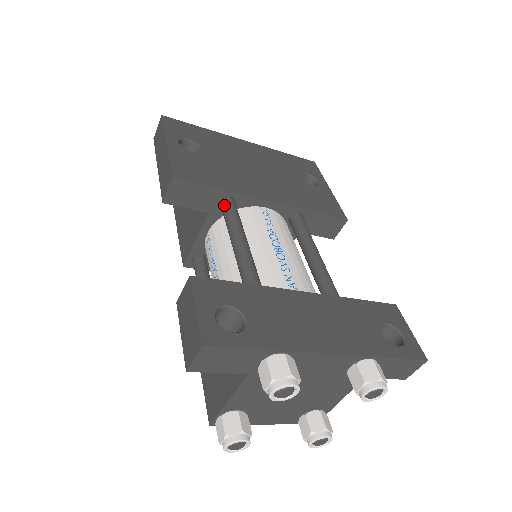
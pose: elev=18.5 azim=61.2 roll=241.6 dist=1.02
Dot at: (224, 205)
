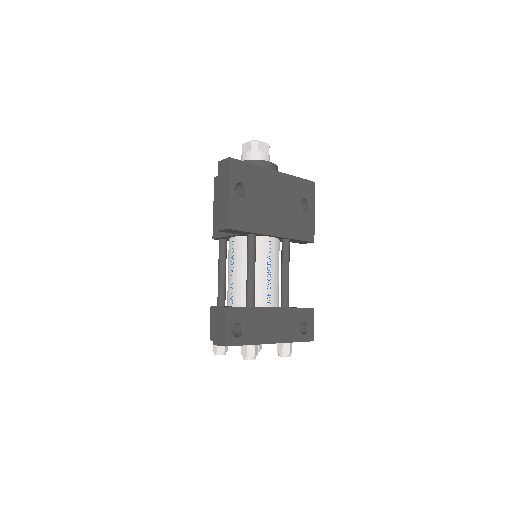
Dot at: (250, 239)
